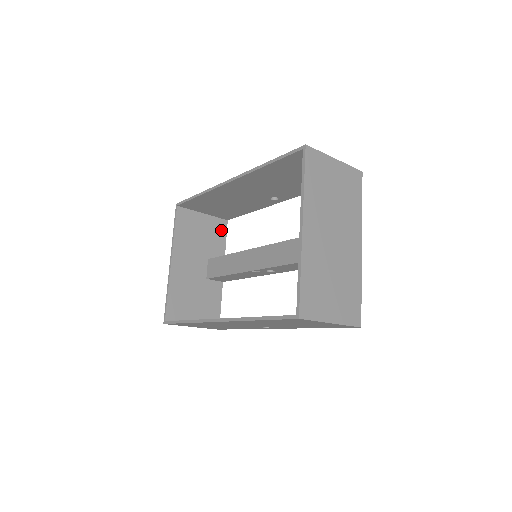
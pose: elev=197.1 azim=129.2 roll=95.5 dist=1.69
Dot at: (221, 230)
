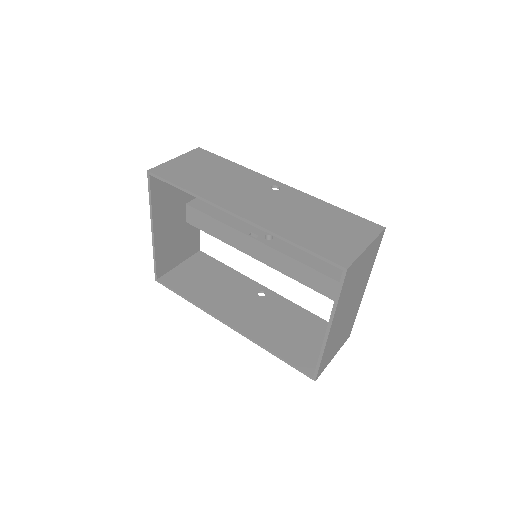
Dot at: occluded
